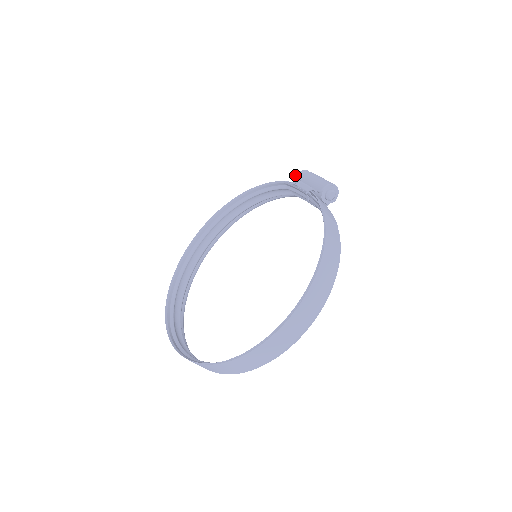
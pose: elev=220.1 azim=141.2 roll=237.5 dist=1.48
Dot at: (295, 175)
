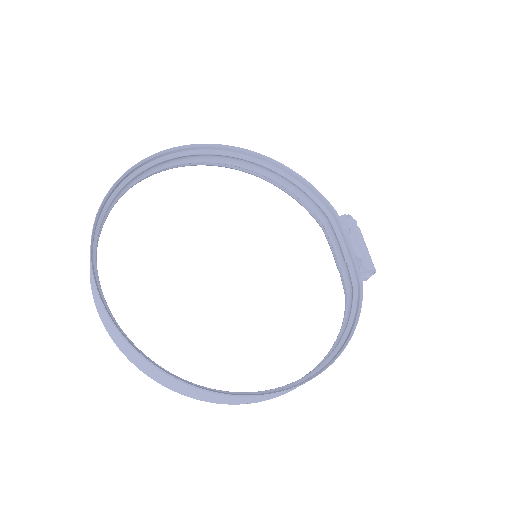
Dot at: (345, 214)
